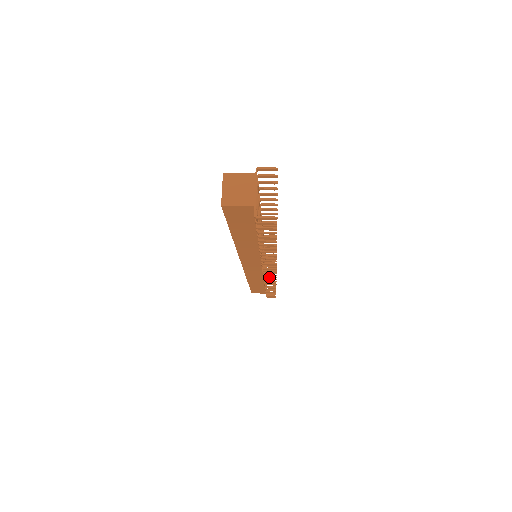
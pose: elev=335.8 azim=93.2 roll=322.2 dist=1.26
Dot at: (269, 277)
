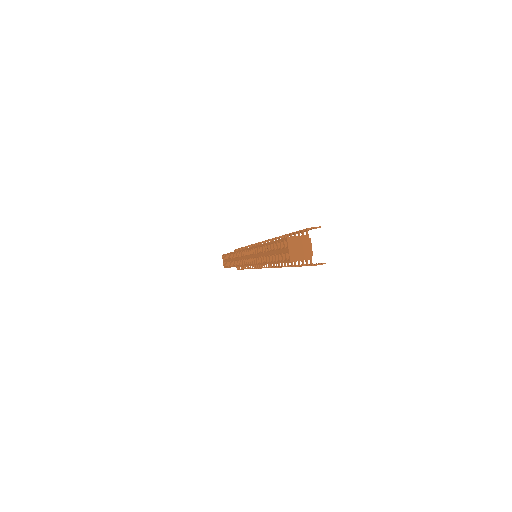
Dot at: occluded
